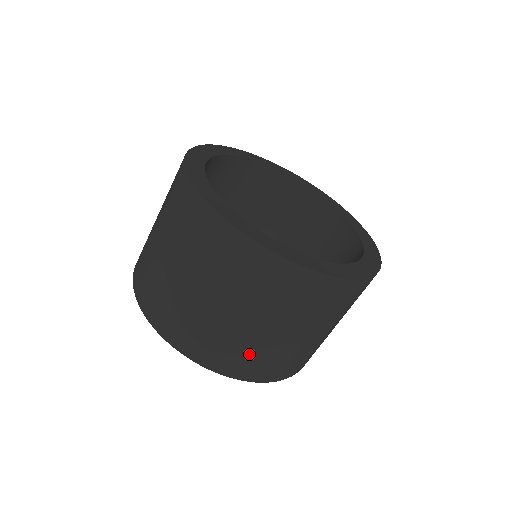
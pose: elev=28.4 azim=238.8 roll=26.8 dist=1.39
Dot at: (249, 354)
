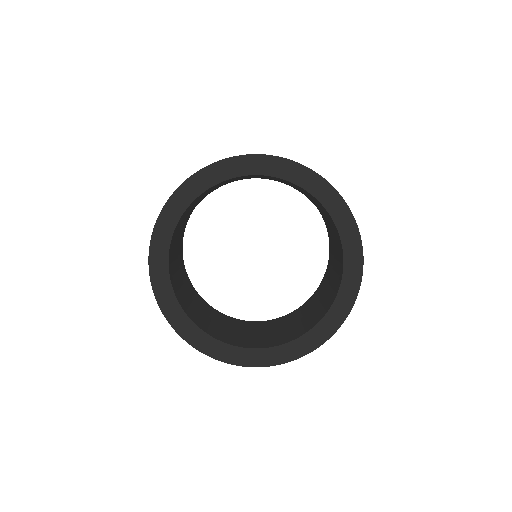
Dot at: occluded
